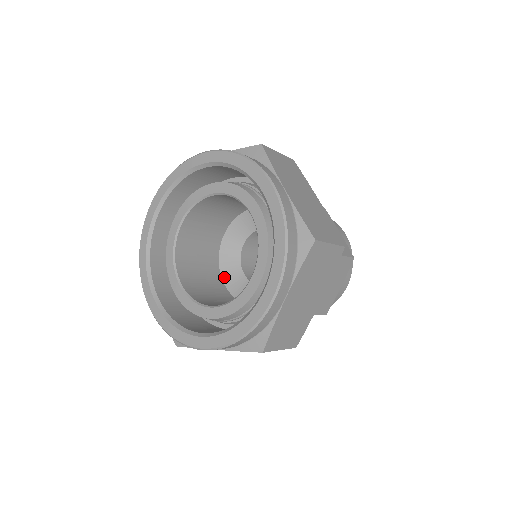
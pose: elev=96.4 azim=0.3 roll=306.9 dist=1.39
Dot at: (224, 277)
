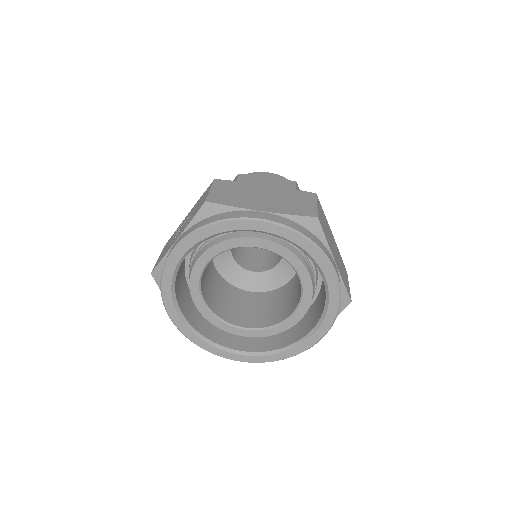
Dot at: (247, 289)
